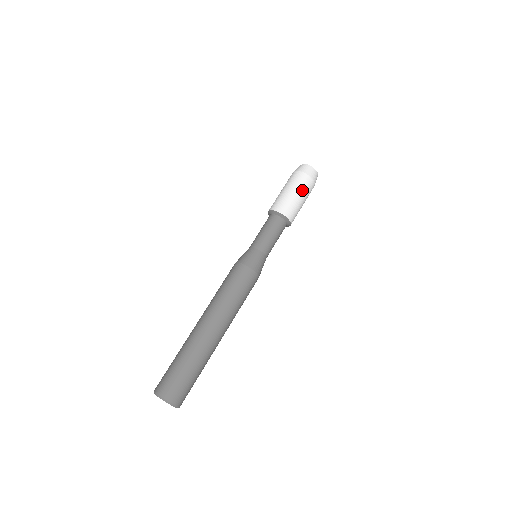
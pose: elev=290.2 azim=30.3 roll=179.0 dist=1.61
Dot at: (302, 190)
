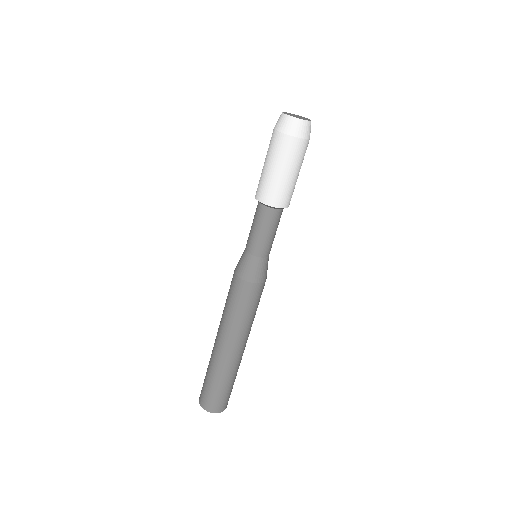
Dot at: (301, 164)
